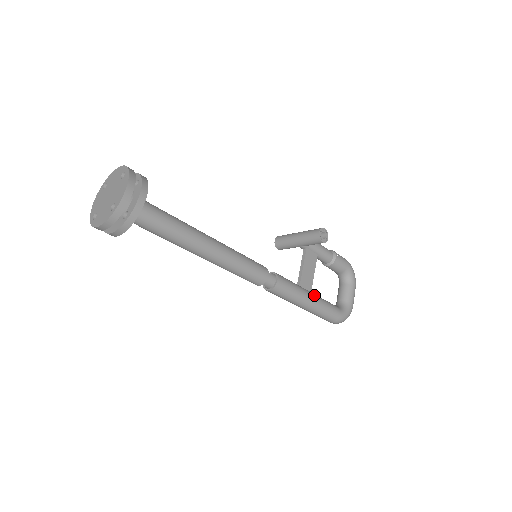
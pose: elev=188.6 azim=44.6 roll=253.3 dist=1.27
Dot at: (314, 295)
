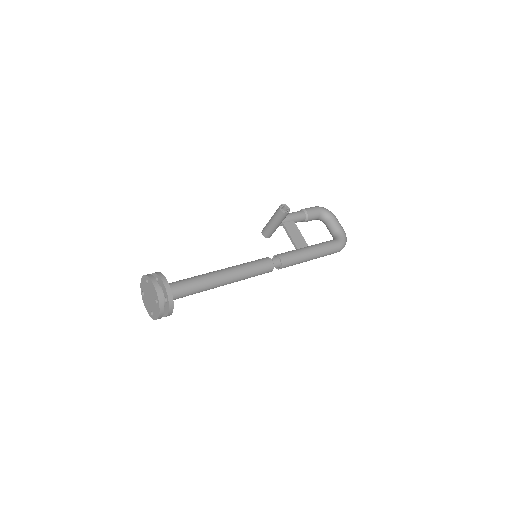
Dot at: (311, 246)
